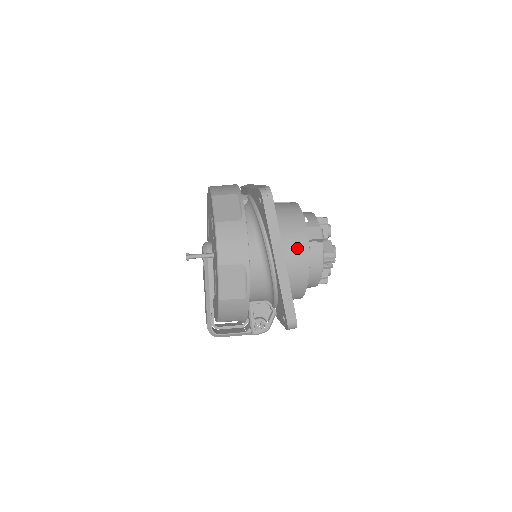
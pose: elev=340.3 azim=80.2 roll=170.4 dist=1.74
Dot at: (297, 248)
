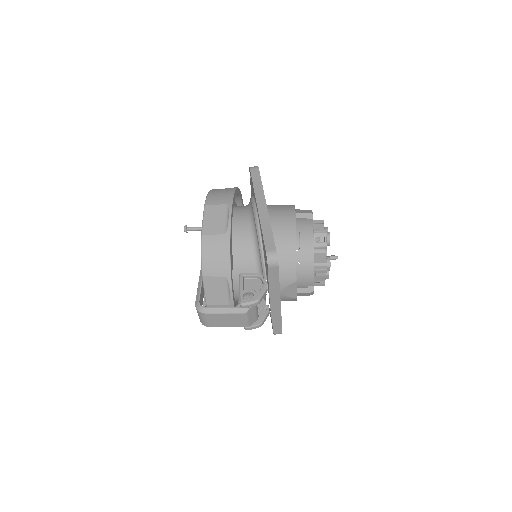
Dot at: (284, 212)
